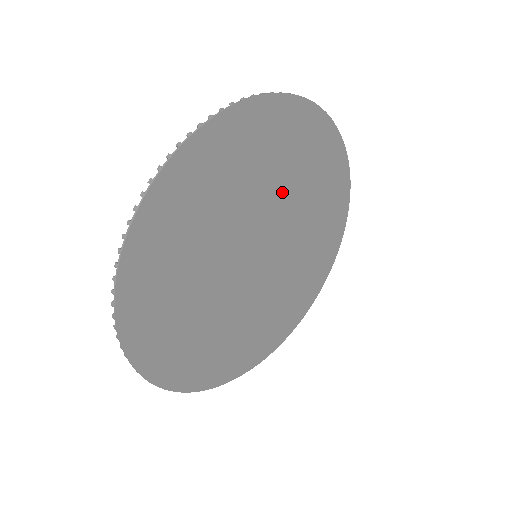
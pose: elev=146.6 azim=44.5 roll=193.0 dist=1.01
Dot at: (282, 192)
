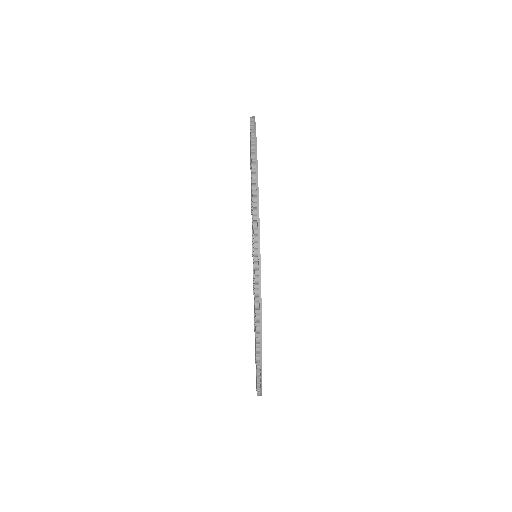
Dot at: occluded
